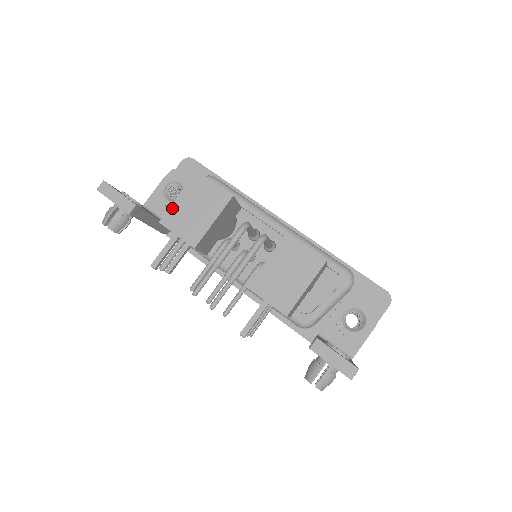
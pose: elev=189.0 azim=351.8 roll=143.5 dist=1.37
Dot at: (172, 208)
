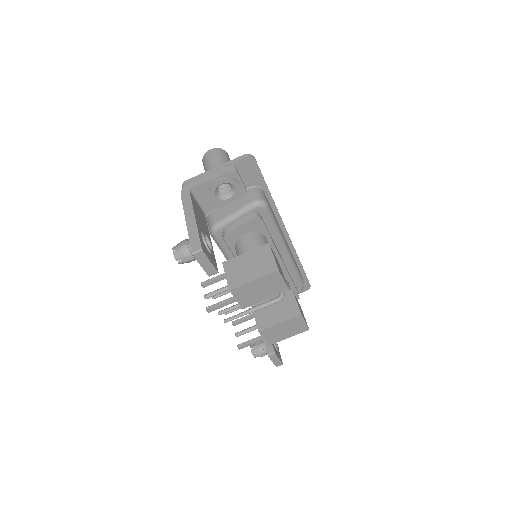
Dot at: (245, 286)
